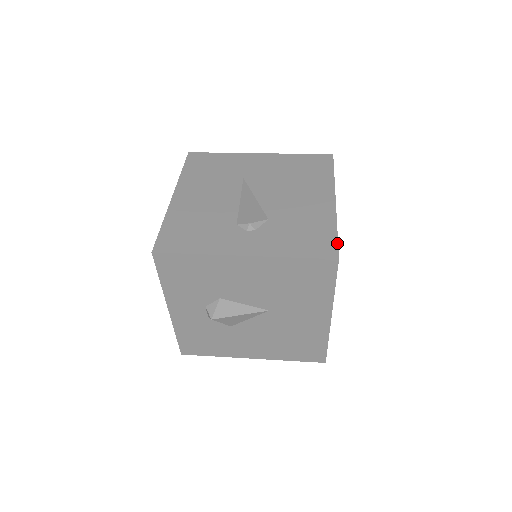
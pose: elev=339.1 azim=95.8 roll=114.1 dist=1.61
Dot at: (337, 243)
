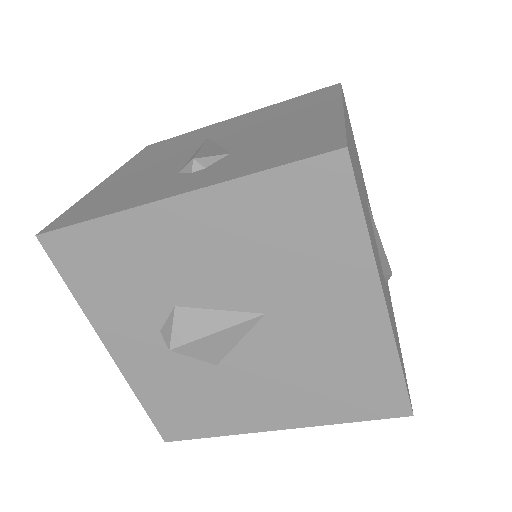
Dot at: (344, 134)
